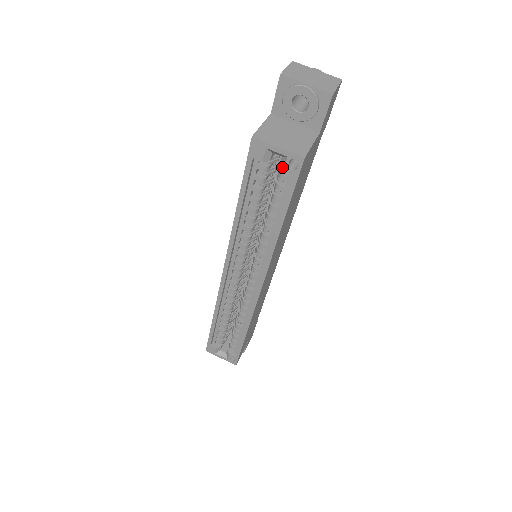
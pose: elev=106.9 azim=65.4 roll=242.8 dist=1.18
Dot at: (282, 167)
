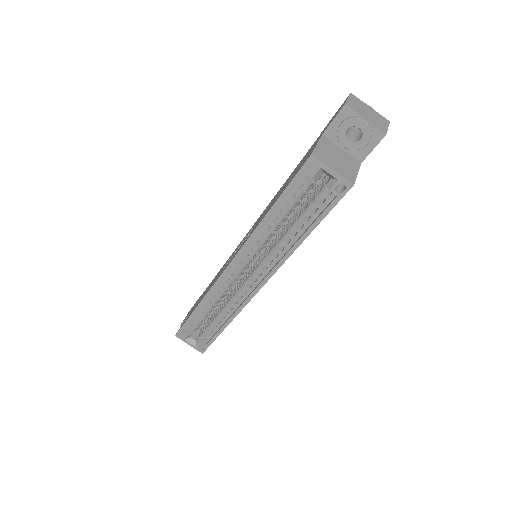
Dot at: (328, 187)
